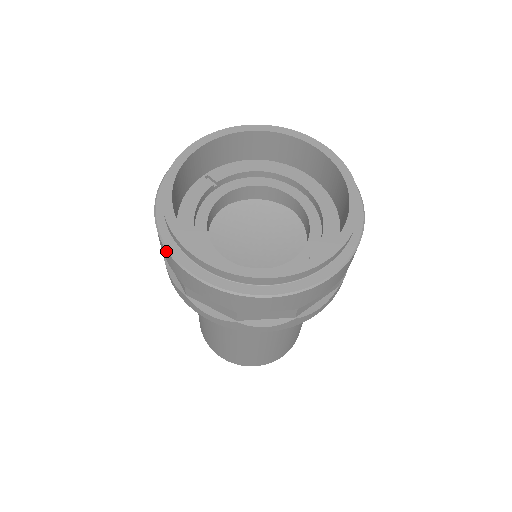
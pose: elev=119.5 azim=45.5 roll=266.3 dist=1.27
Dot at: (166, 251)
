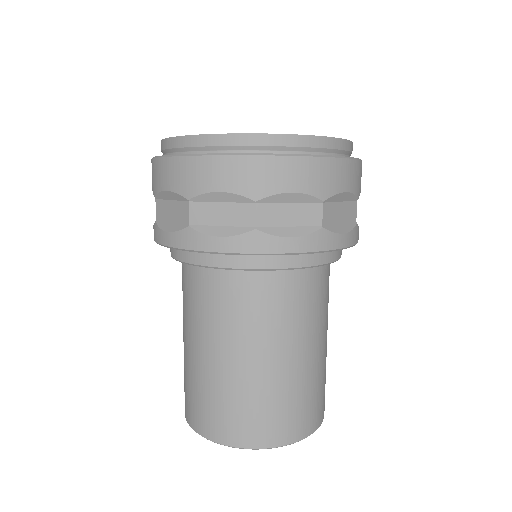
Dot at: (227, 158)
